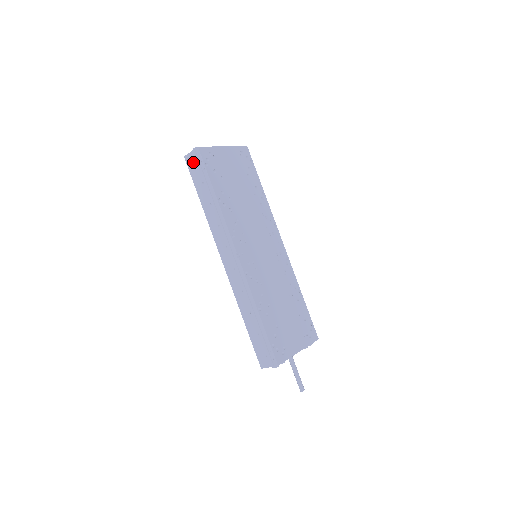
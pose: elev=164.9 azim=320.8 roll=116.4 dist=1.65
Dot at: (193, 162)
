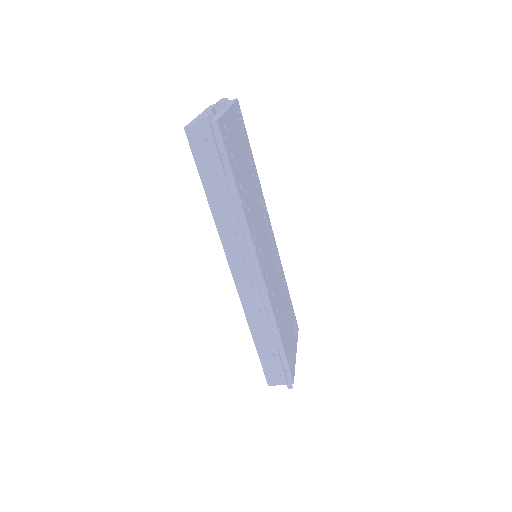
Dot at: (203, 140)
